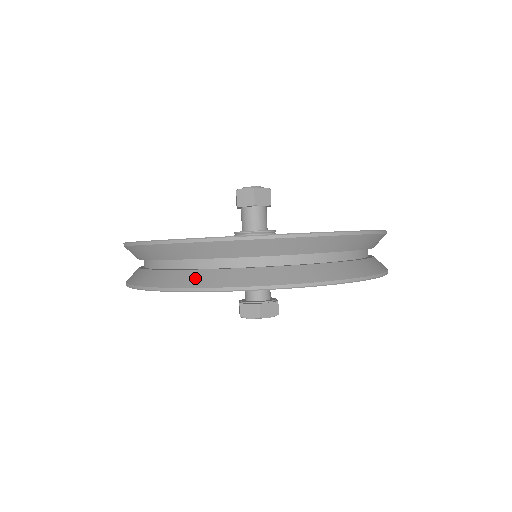
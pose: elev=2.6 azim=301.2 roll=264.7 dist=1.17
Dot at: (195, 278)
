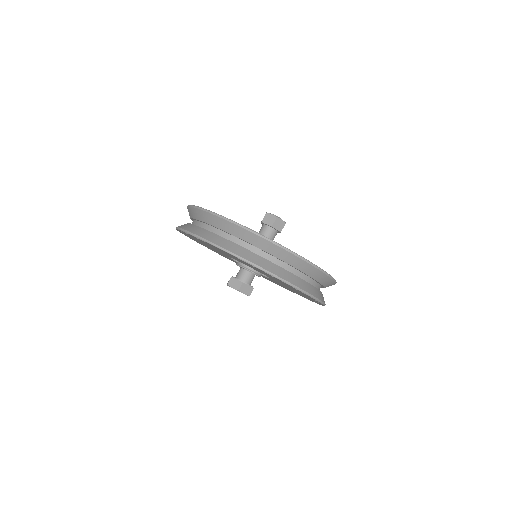
Dot at: (221, 241)
